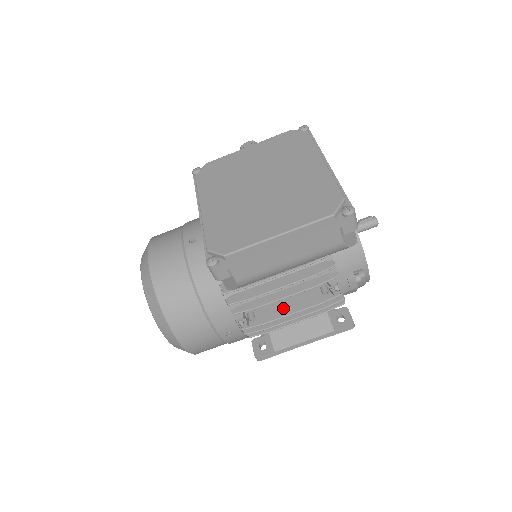
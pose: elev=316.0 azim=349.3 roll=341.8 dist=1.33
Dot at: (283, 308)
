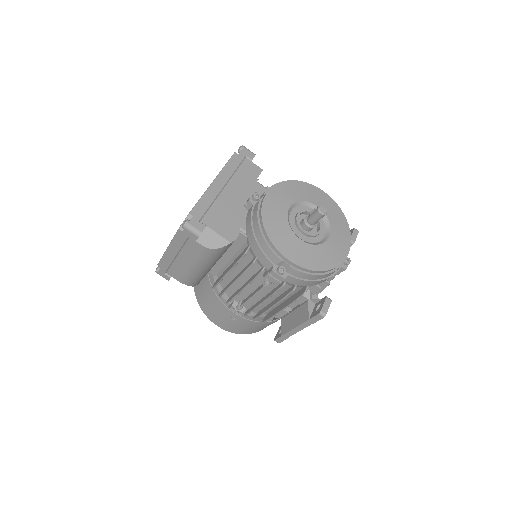
Dot at: (249, 298)
